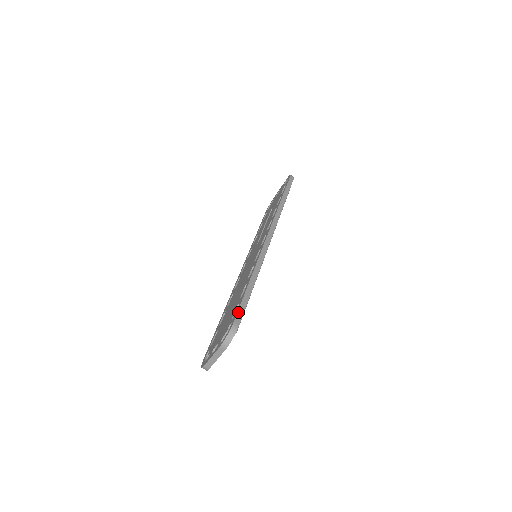
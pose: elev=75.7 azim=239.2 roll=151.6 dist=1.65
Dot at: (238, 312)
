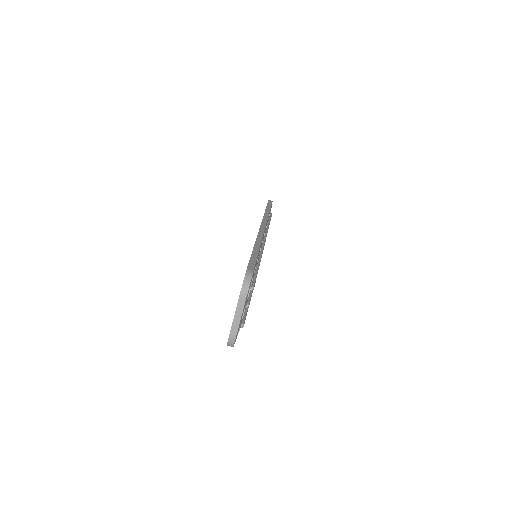
Dot at: (249, 264)
